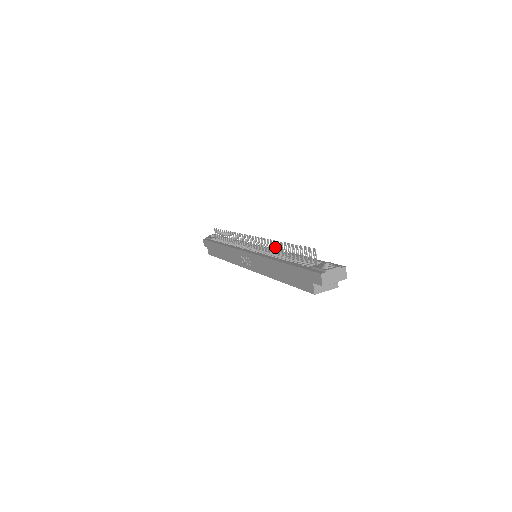
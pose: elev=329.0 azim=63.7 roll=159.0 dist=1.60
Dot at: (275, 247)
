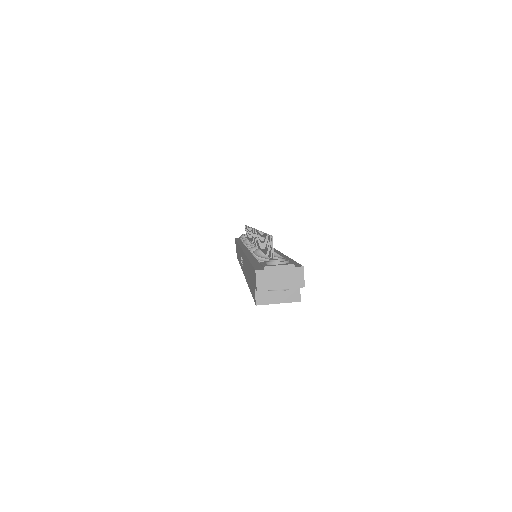
Dot at: occluded
